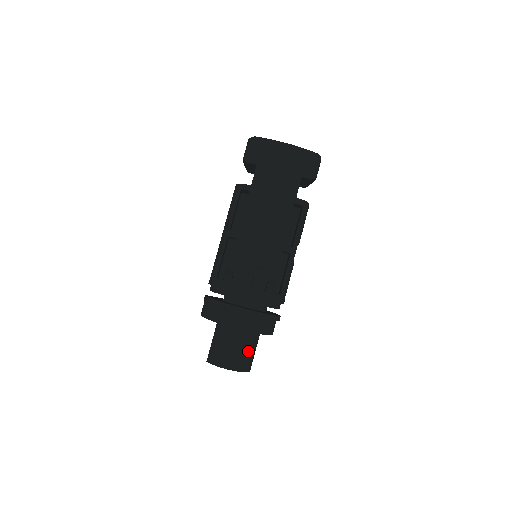
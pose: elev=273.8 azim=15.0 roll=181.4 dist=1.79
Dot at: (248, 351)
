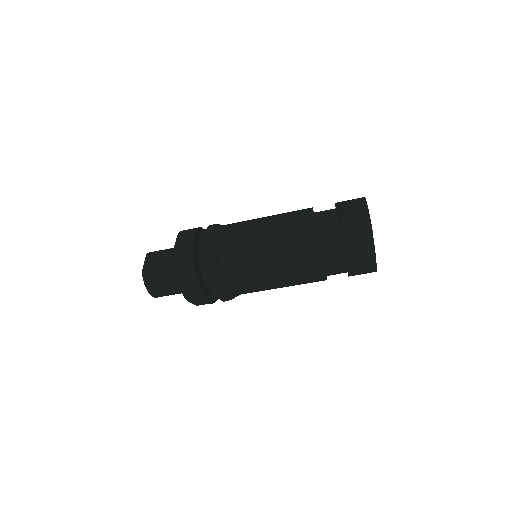
Dot at: occluded
